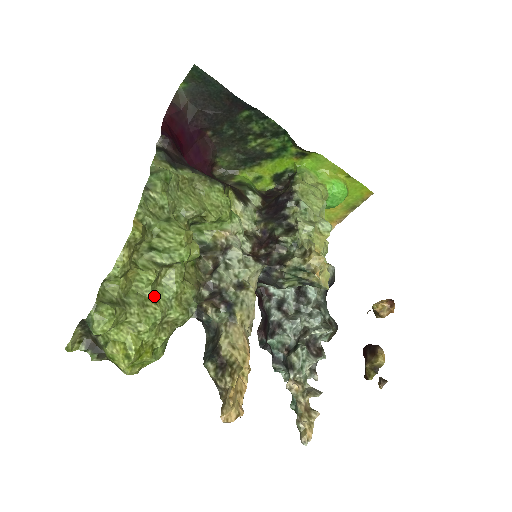
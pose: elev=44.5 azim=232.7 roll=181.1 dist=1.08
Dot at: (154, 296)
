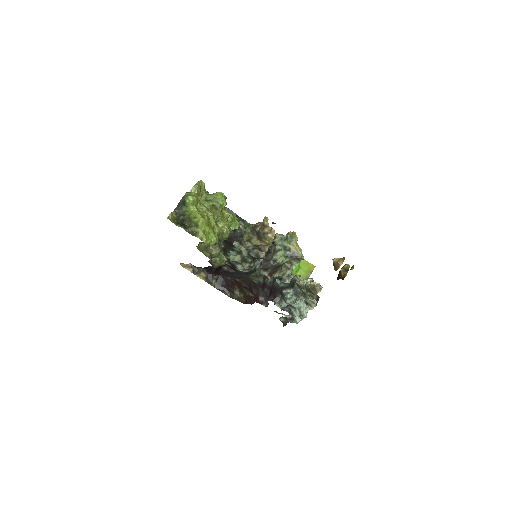
Dot at: occluded
